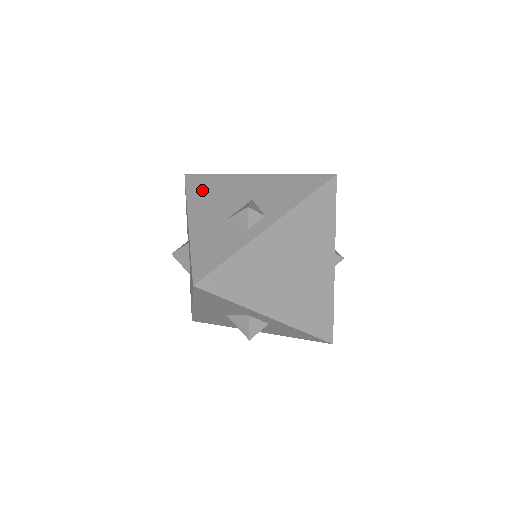
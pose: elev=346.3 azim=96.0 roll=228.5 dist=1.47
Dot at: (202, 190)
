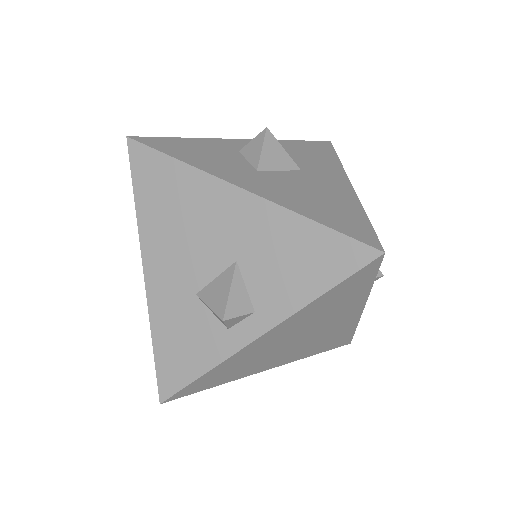
Dot at: (158, 199)
